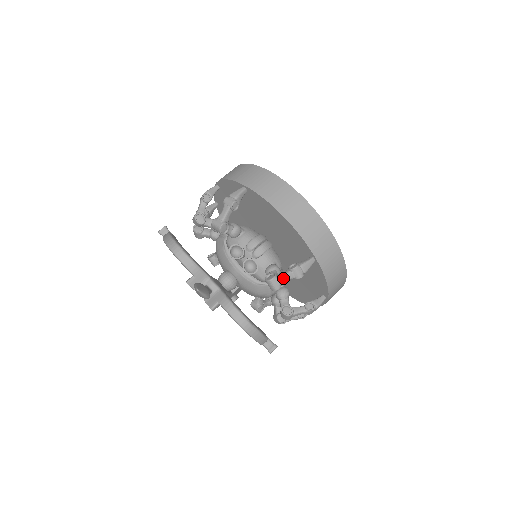
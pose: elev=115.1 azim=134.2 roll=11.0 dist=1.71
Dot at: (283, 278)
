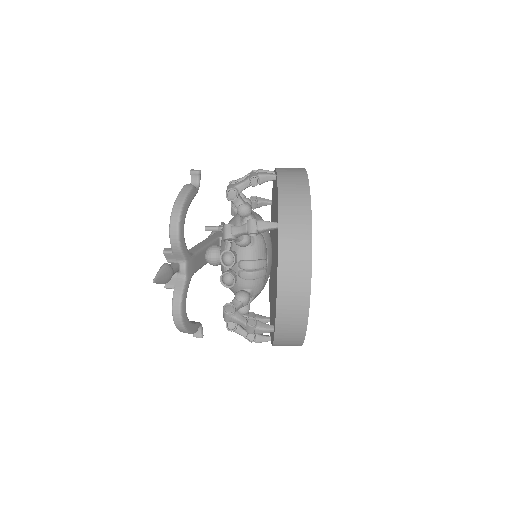
Dot at: (236, 321)
